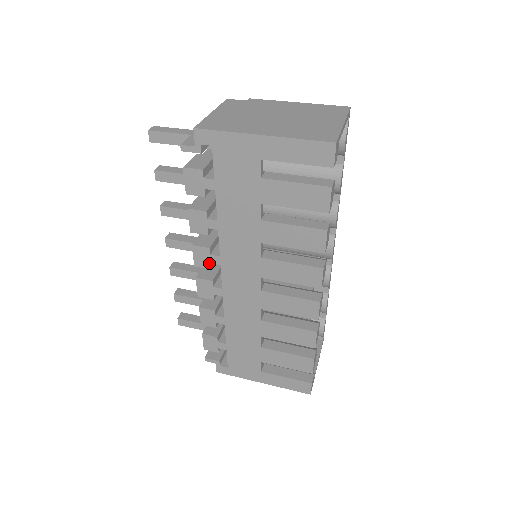
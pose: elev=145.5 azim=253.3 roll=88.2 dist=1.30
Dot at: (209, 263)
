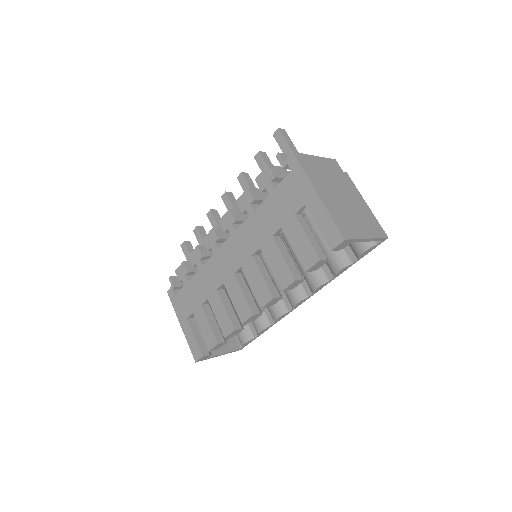
Dot at: (227, 228)
